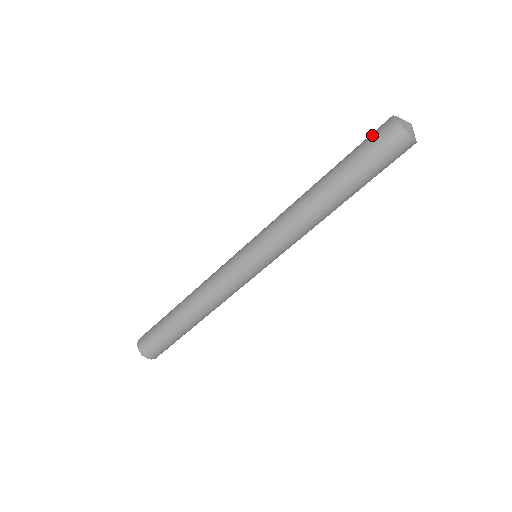
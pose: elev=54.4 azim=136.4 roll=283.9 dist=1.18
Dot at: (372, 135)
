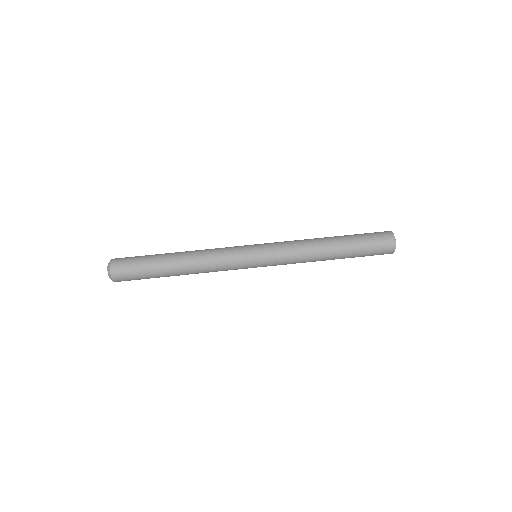
Dot at: occluded
